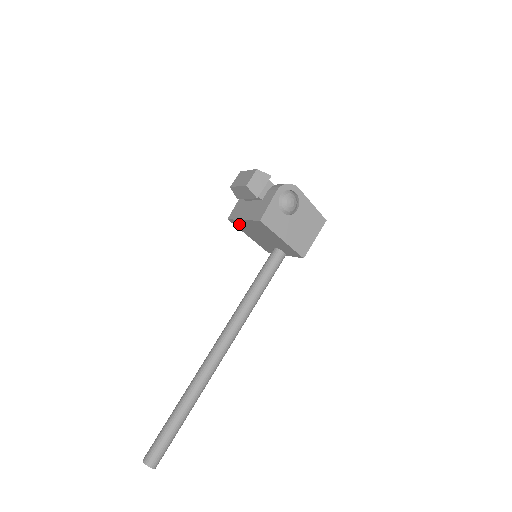
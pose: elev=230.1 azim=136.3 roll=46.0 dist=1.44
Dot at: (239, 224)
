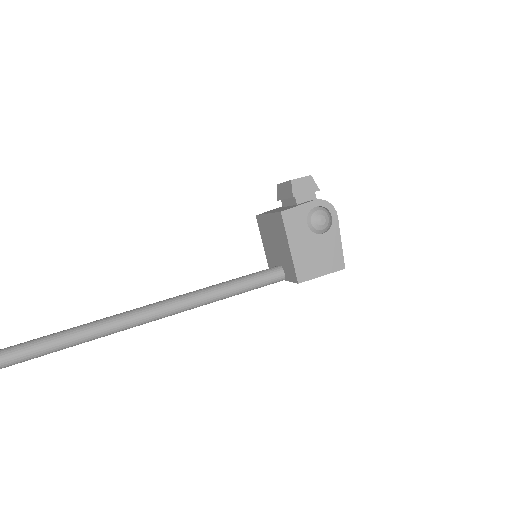
Dot at: (262, 223)
